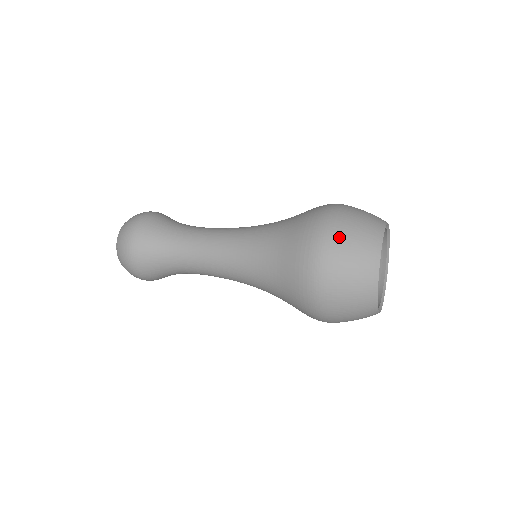
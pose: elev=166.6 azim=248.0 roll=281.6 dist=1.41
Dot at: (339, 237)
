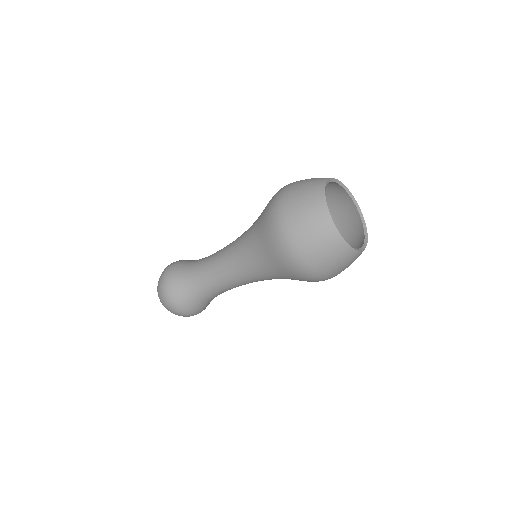
Dot at: (290, 193)
